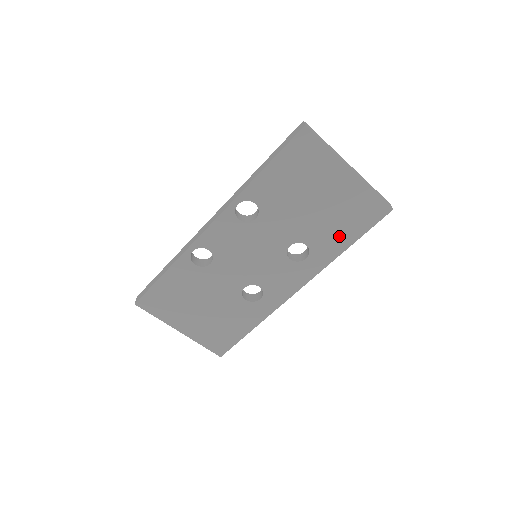
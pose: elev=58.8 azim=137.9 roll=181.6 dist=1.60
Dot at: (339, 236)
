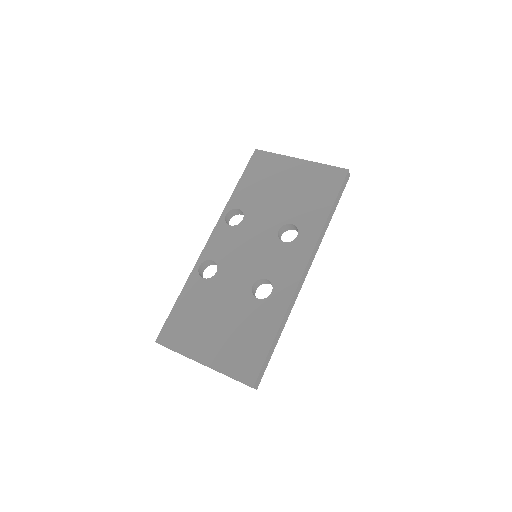
Dot at: (316, 206)
